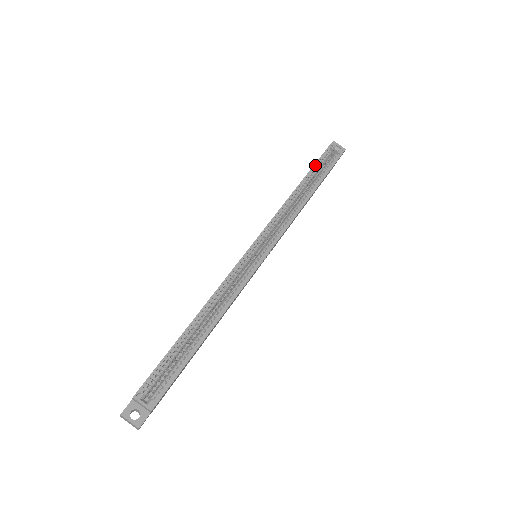
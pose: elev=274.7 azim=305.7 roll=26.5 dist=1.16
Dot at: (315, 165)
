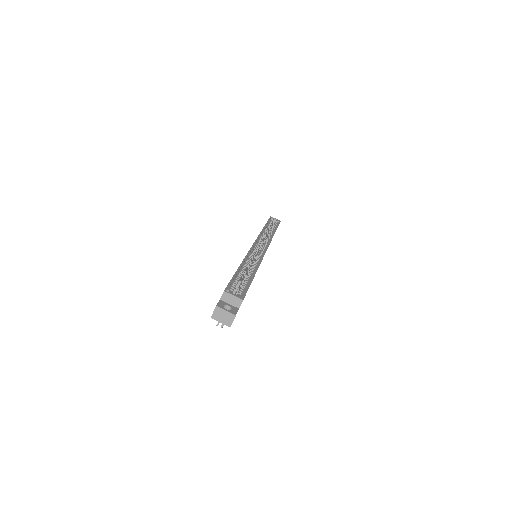
Dot at: (268, 222)
